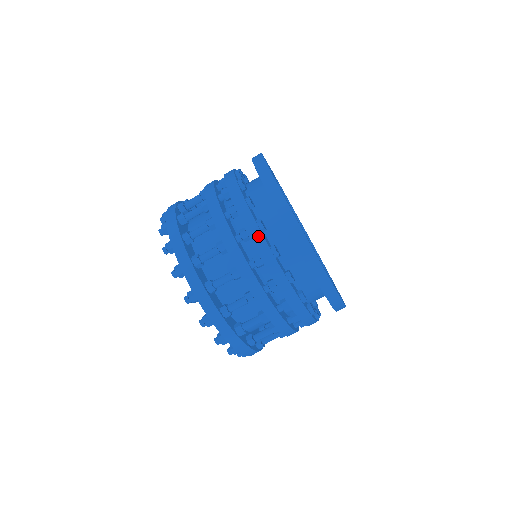
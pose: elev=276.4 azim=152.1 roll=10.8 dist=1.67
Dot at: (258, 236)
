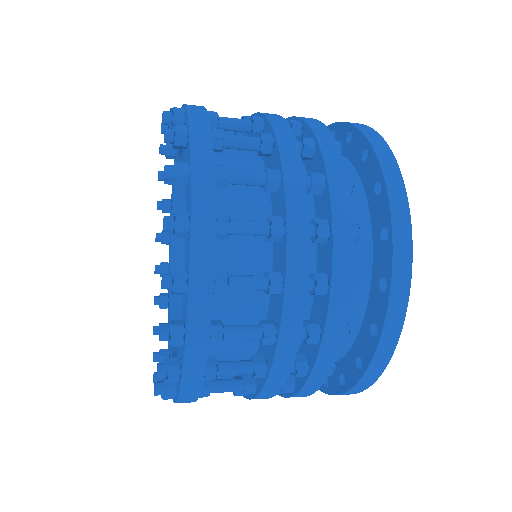
Dot at: (342, 305)
